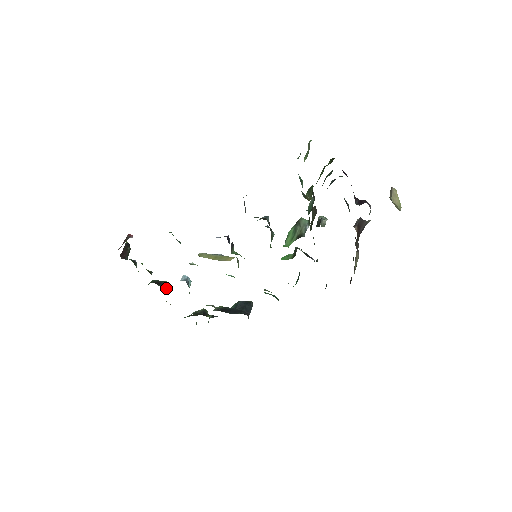
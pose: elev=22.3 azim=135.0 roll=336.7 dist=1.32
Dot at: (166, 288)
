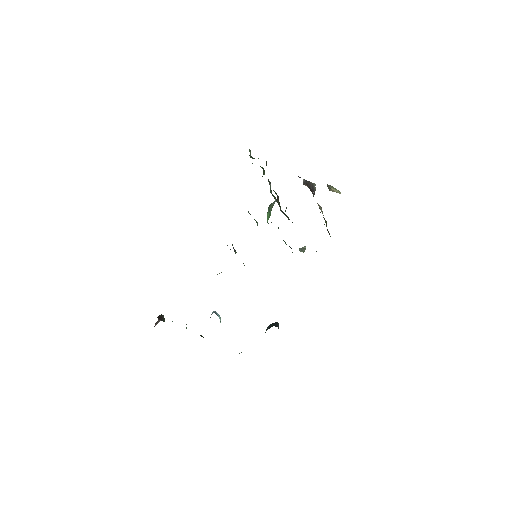
Dot at: (203, 337)
